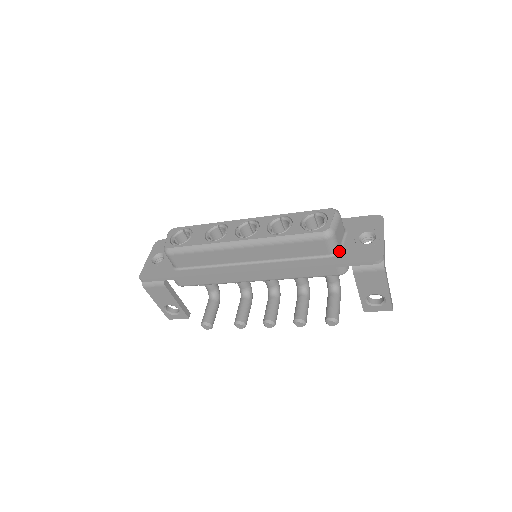
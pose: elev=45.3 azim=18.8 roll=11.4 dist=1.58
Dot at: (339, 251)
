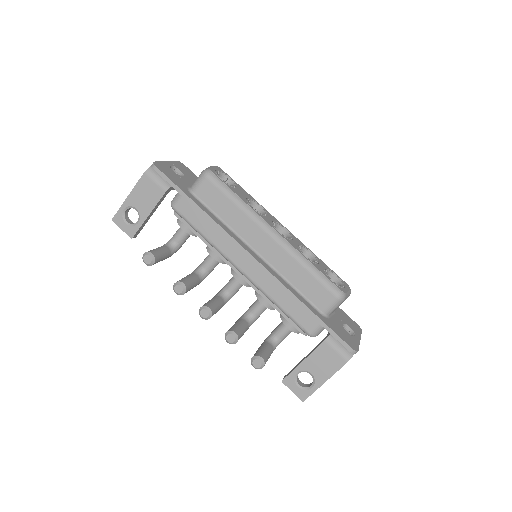
Dot at: (328, 316)
